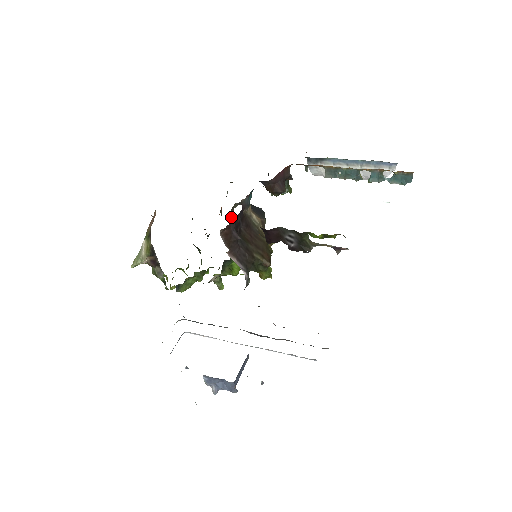
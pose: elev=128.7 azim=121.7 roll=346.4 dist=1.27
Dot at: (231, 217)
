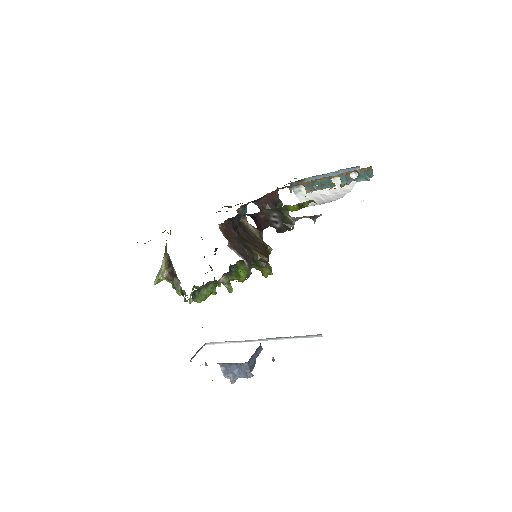
Dot at: occluded
